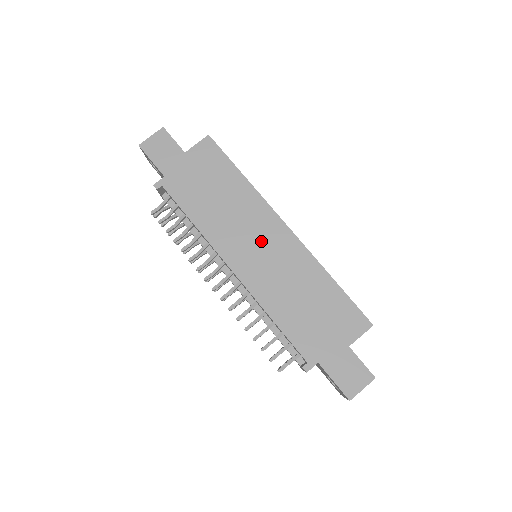
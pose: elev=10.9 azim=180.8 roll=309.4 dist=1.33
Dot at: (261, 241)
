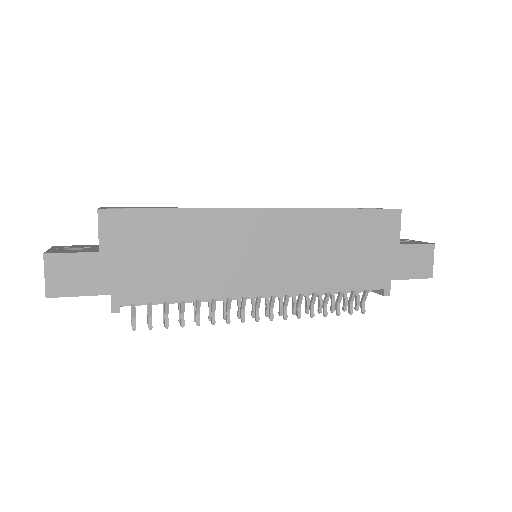
Dot at: (259, 247)
